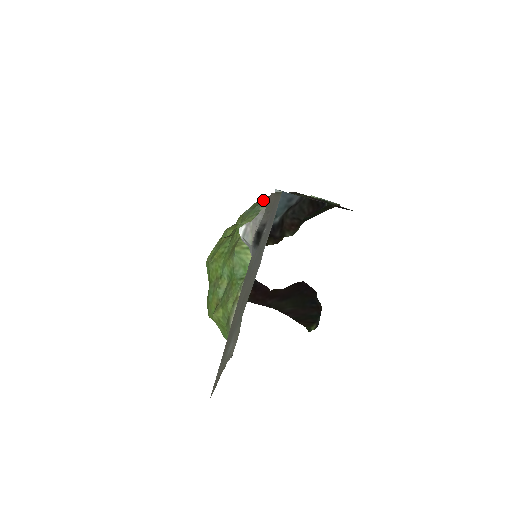
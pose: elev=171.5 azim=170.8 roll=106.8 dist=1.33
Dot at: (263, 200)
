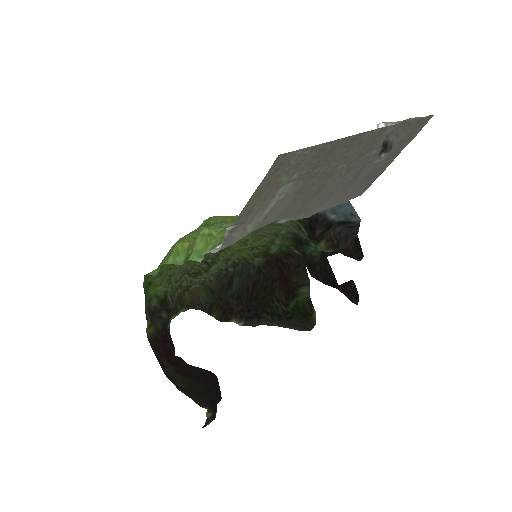
Dot at: (280, 242)
